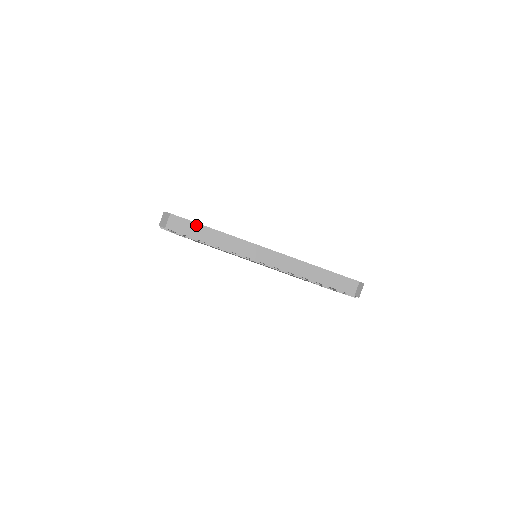
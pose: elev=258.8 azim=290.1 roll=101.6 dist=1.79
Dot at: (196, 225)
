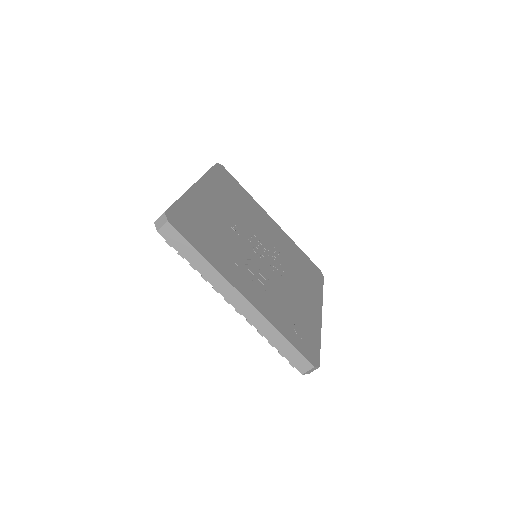
Dot at: (188, 244)
